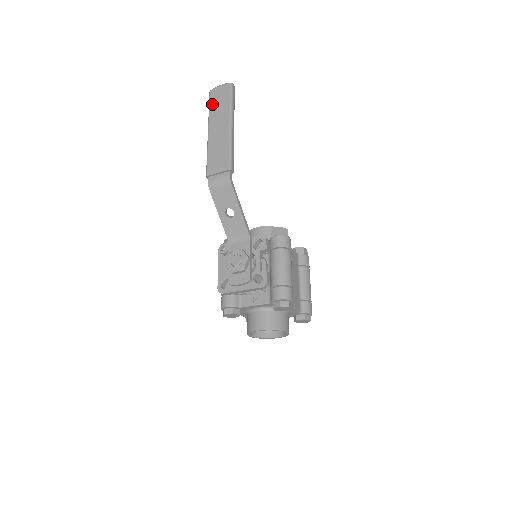
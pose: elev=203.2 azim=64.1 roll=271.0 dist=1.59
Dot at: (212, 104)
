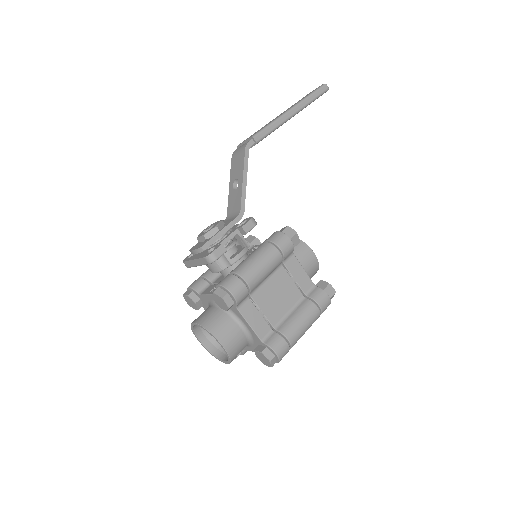
Dot at: occluded
